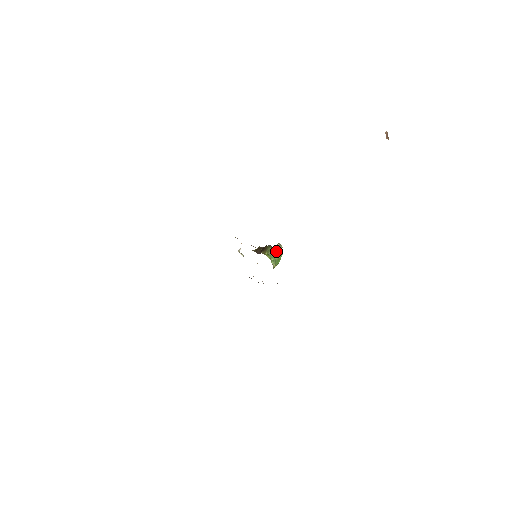
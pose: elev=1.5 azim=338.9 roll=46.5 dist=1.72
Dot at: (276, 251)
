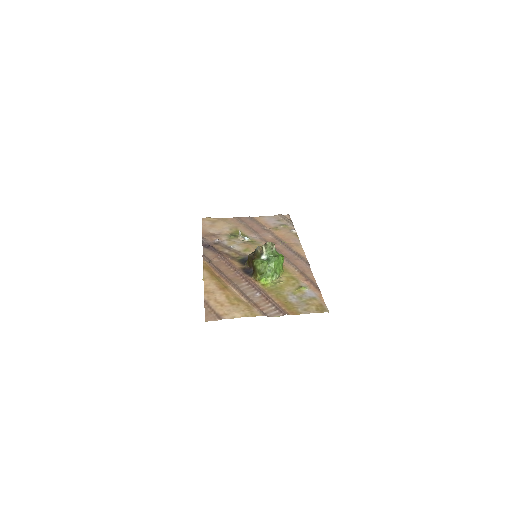
Dot at: (267, 258)
